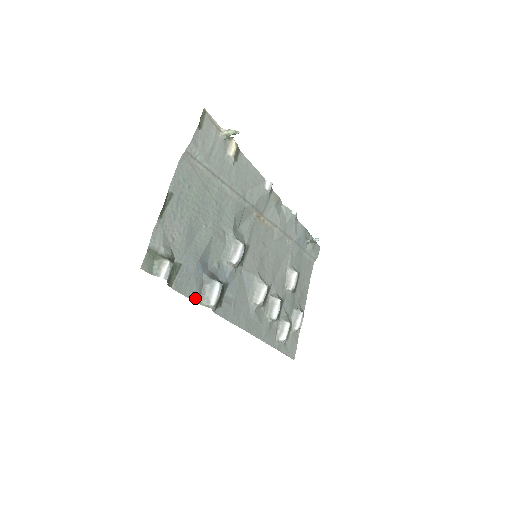
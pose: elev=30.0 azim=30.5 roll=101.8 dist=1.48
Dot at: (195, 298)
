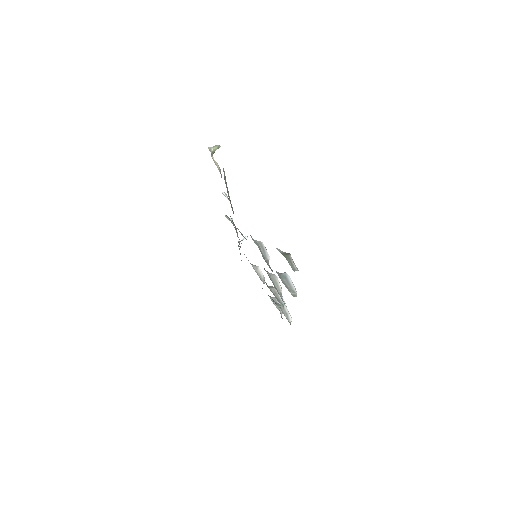
Dot at: occluded
